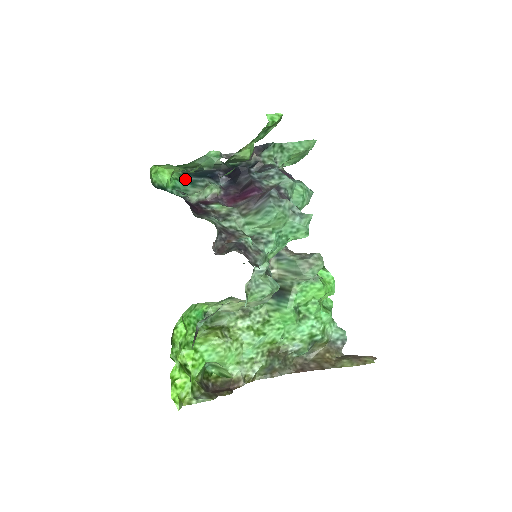
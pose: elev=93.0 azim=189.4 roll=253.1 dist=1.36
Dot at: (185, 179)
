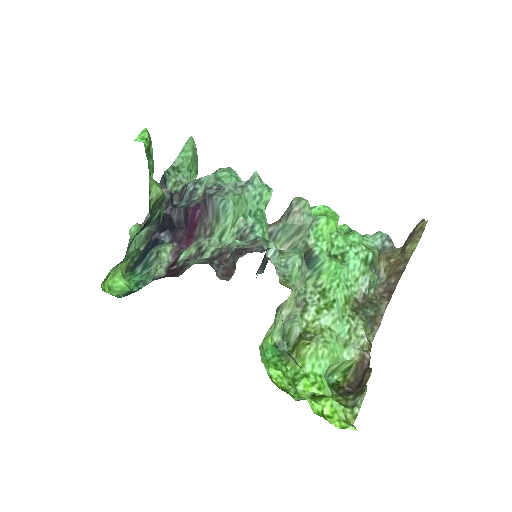
Dot at: (137, 272)
